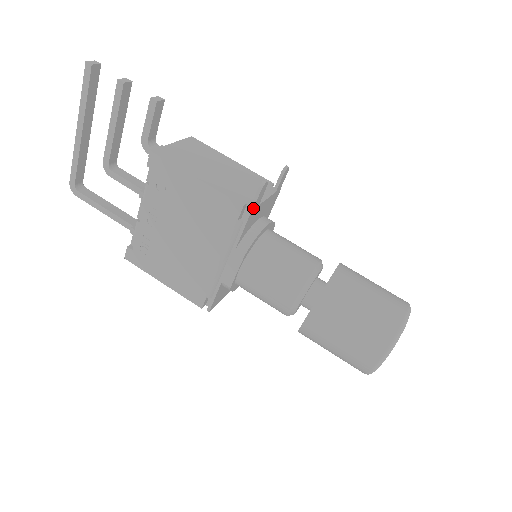
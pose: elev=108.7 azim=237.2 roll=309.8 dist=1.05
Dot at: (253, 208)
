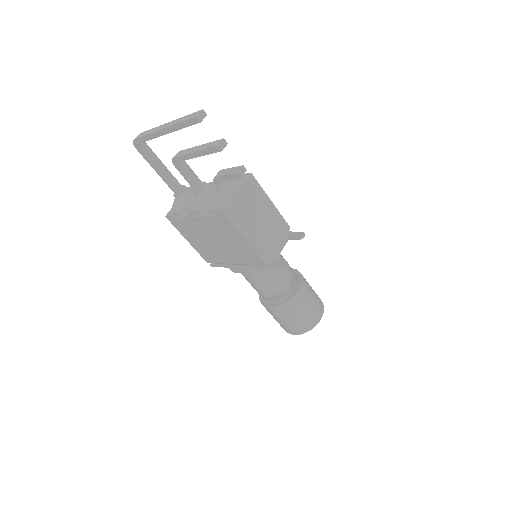
Dot at: occluded
